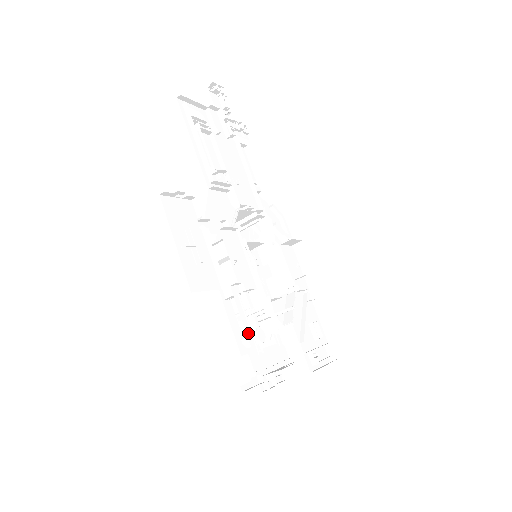
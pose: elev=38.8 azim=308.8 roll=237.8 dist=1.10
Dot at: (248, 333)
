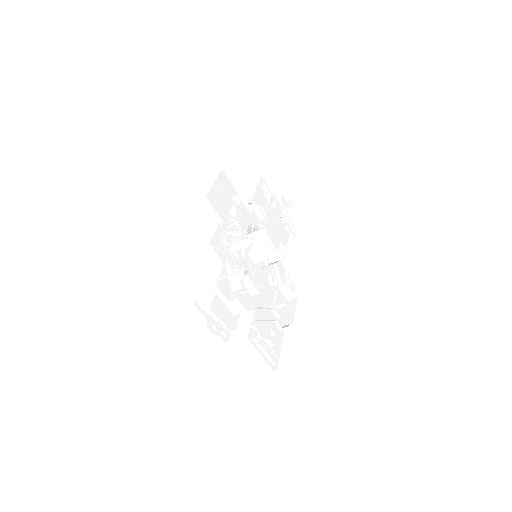
Dot at: (222, 229)
